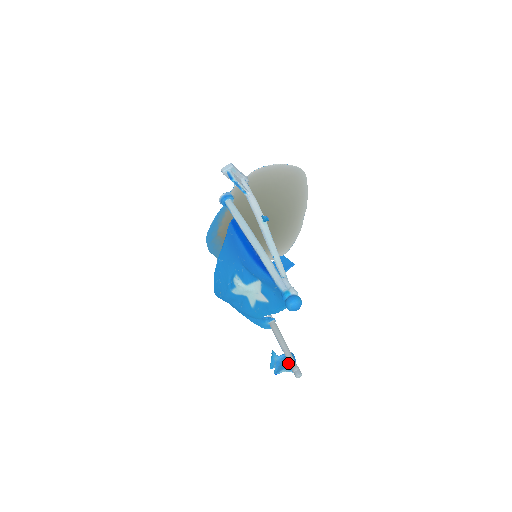
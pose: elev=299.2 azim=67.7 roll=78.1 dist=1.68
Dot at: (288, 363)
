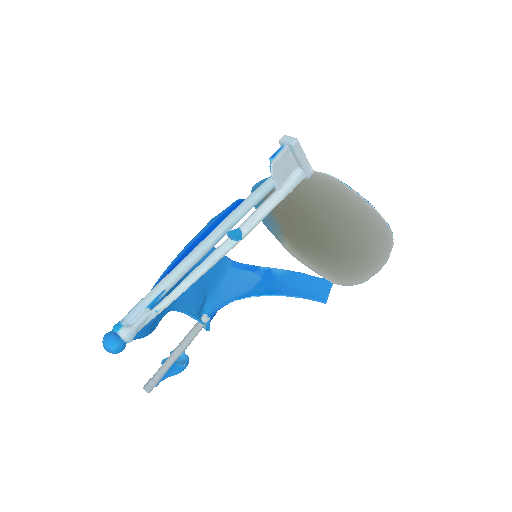
Dot at: occluded
